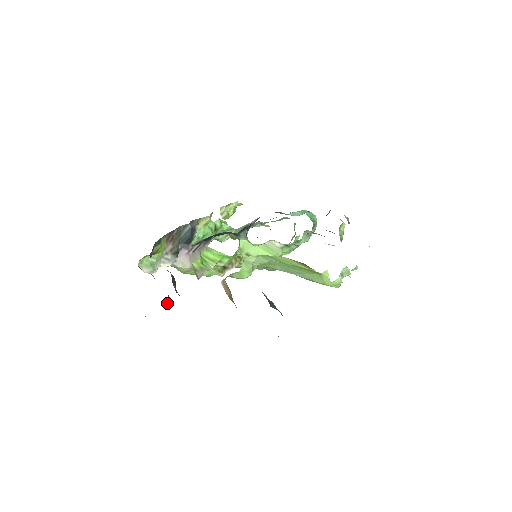
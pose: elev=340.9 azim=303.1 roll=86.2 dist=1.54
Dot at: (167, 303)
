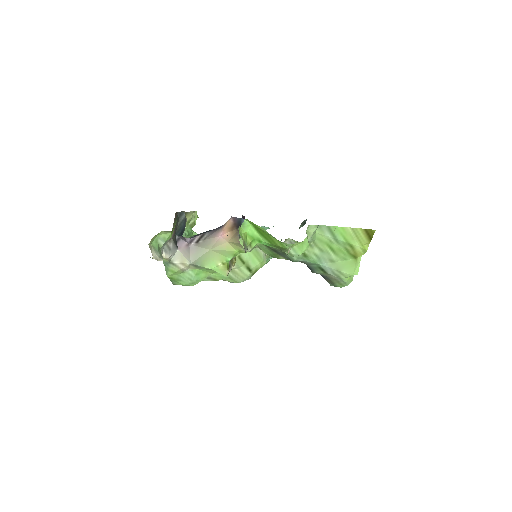
Dot at: occluded
